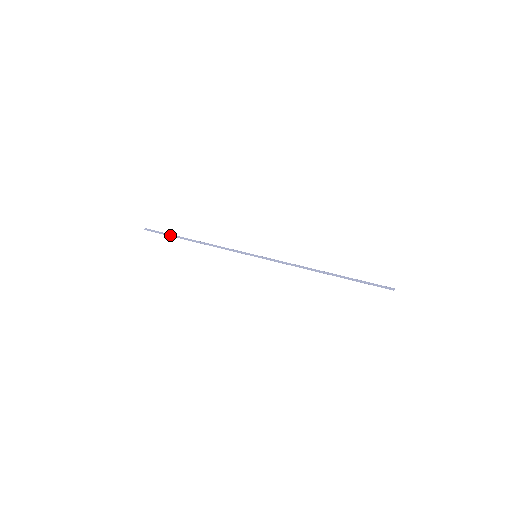
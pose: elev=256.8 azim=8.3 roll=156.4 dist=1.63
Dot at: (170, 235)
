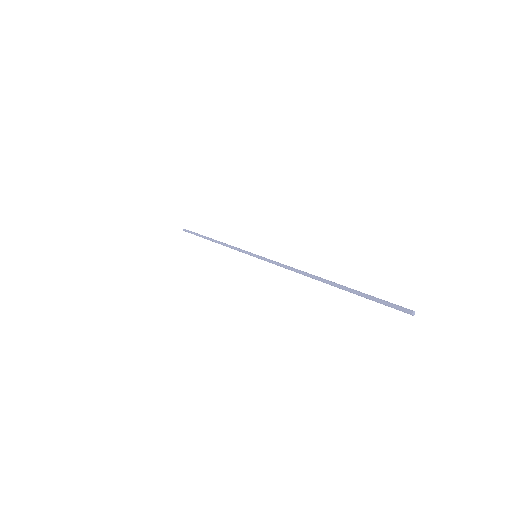
Dot at: occluded
